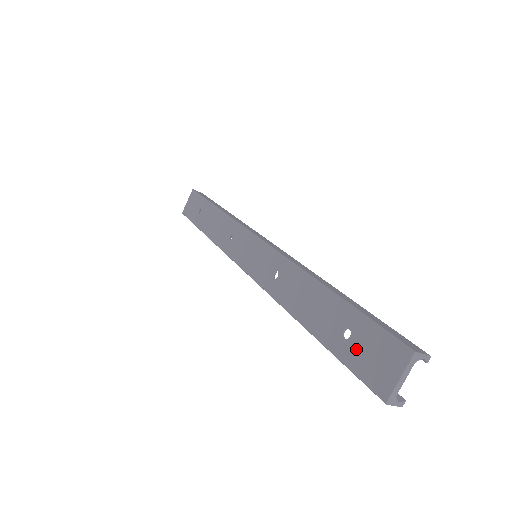
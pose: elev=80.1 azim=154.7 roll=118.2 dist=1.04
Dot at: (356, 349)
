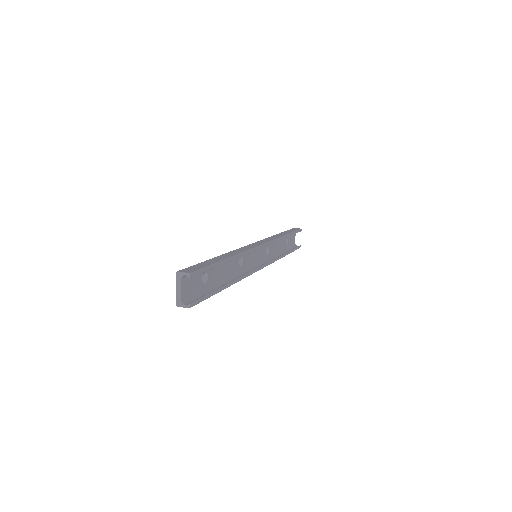
Dot at: occluded
